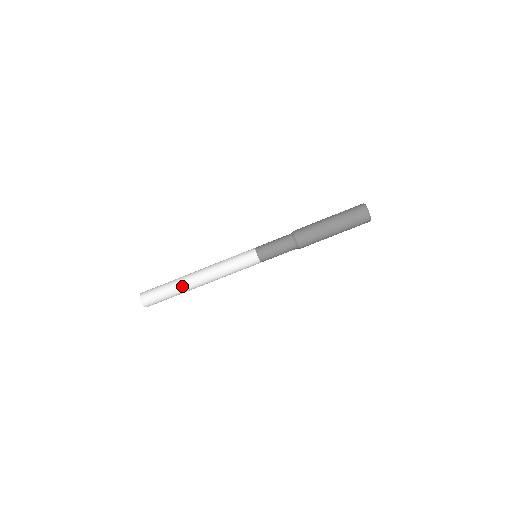
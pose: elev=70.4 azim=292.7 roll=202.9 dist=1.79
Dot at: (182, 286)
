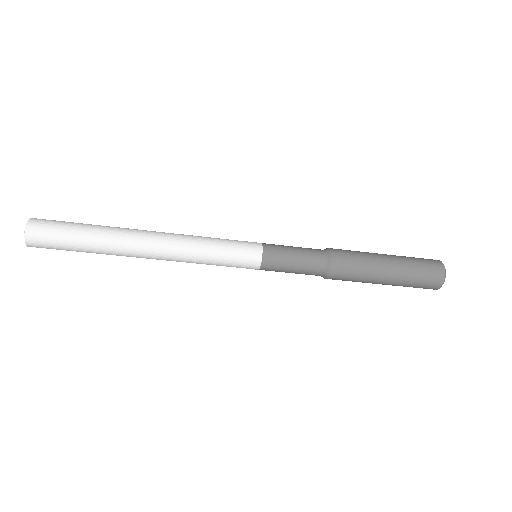
Dot at: (116, 255)
